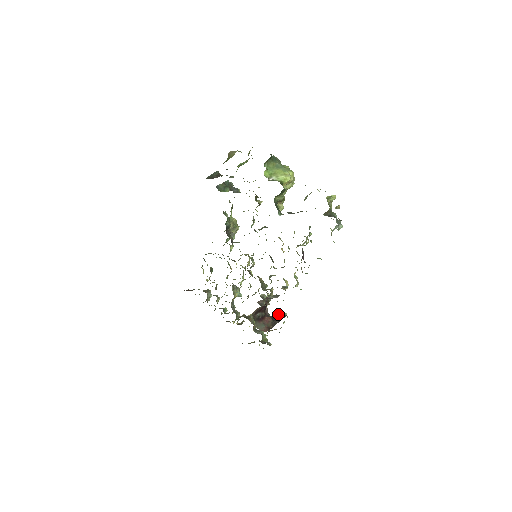
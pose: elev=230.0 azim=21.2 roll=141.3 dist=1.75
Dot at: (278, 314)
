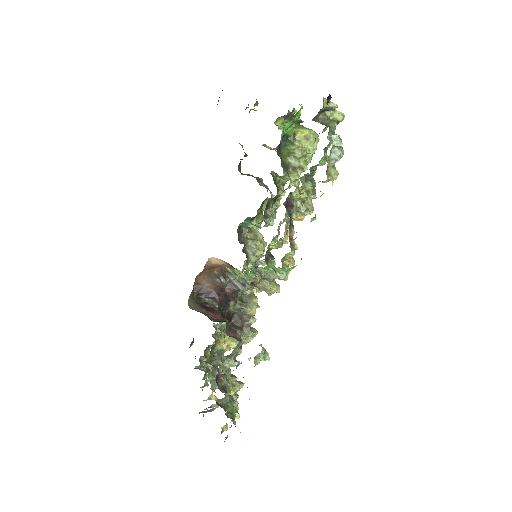
Dot at: occluded
